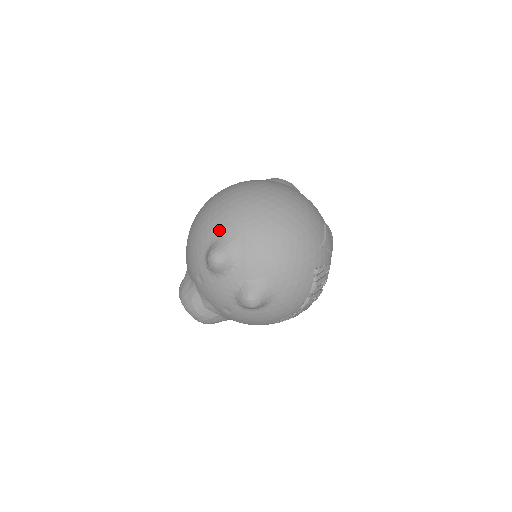
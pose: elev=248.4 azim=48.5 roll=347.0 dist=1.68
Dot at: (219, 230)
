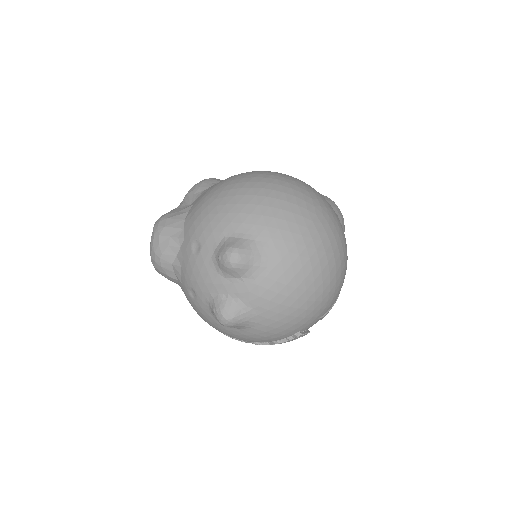
Dot at: (260, 232)
